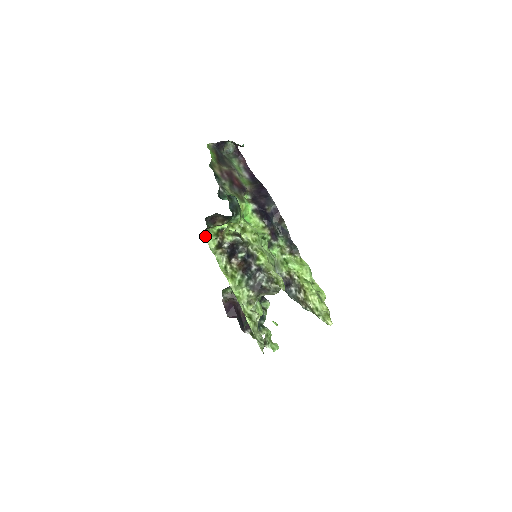
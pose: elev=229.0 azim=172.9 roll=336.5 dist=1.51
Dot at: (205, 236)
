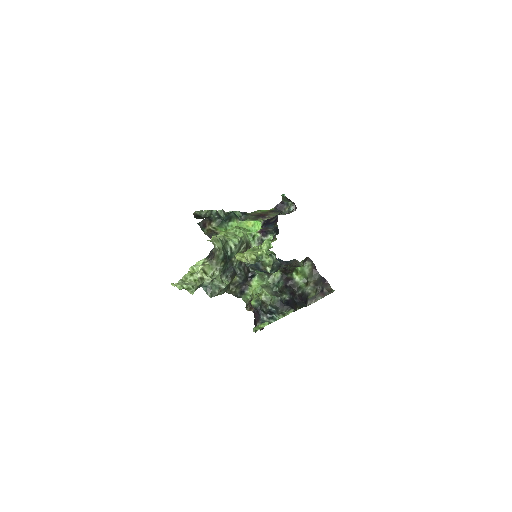
Dot at: occluded
